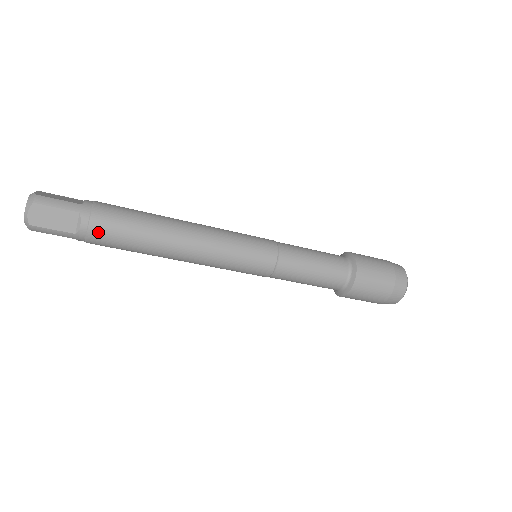
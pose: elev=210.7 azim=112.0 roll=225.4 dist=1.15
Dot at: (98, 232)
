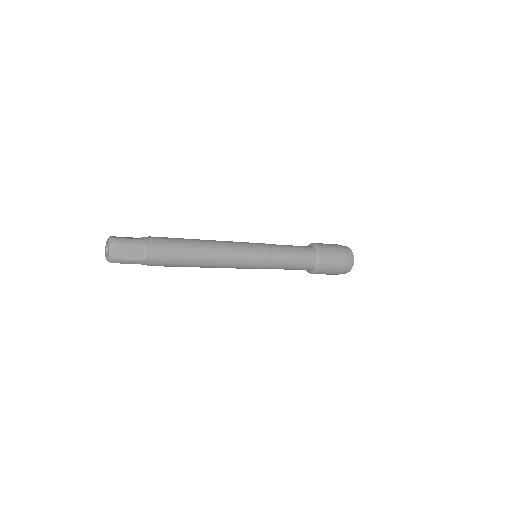
Dot at: (159, 256)
